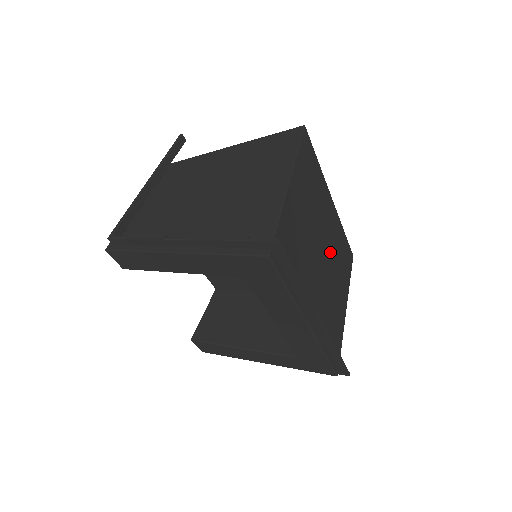
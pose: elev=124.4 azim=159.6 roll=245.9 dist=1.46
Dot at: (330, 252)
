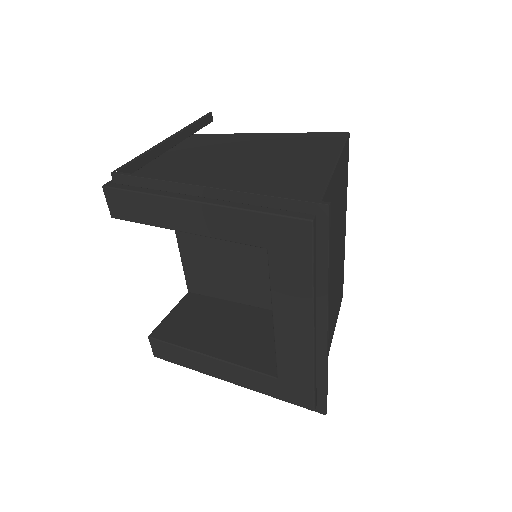
Dot at: (336, 273)
